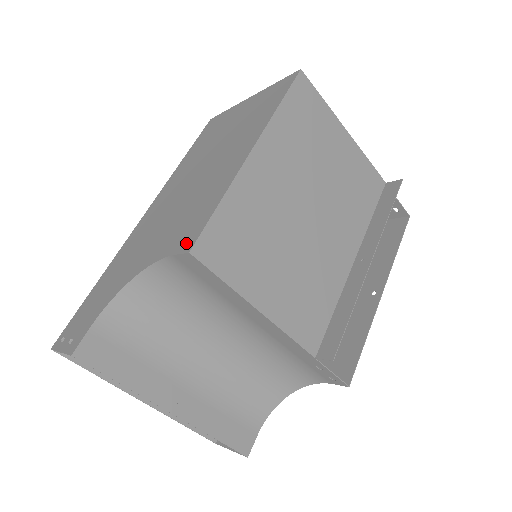
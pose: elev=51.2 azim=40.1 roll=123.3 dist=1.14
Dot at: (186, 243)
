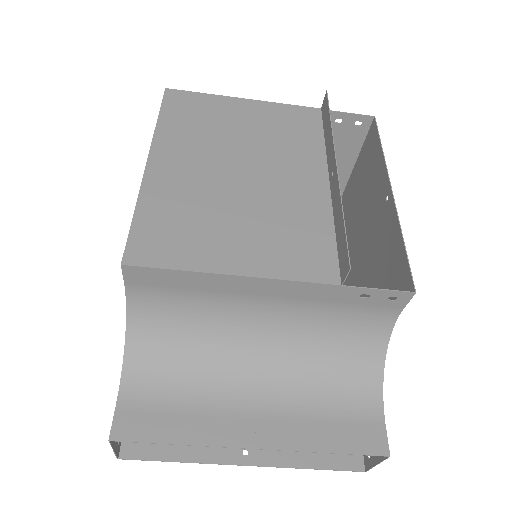
Dot at: occluded
